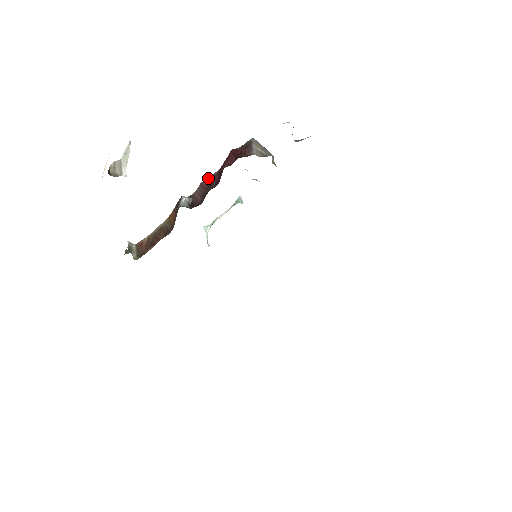
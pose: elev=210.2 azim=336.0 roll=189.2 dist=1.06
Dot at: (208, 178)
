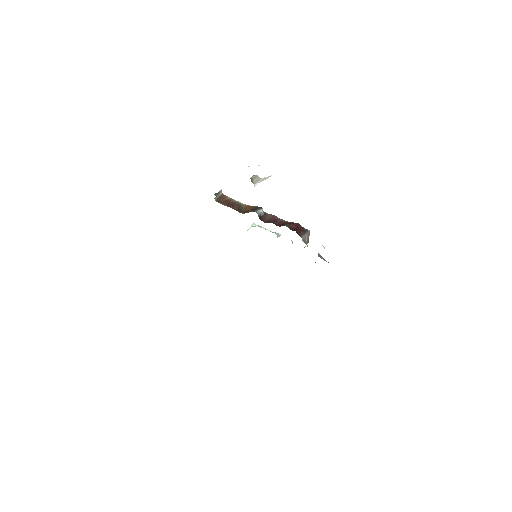
Dot at: (279, 218)
